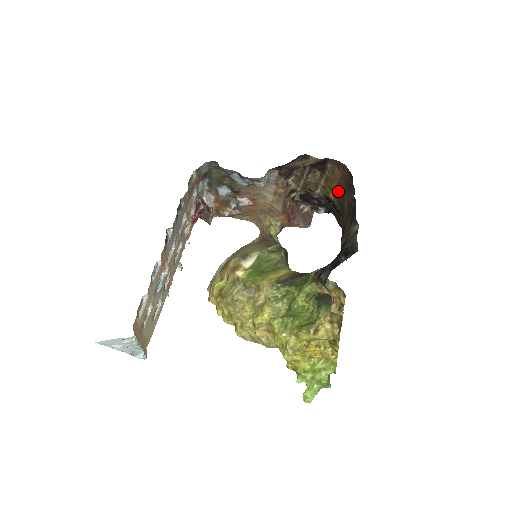
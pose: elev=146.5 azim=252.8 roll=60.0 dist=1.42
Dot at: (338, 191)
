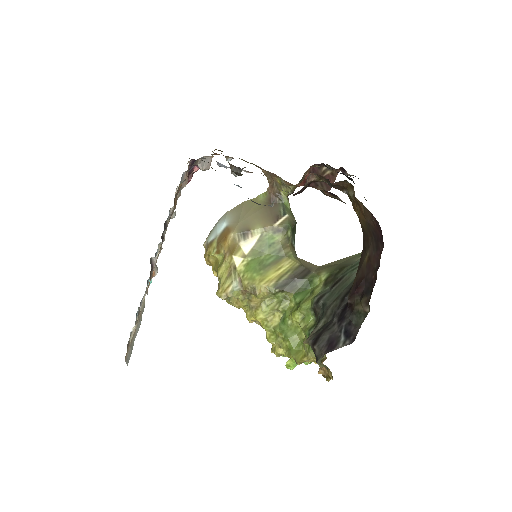
Dot at: (365, 226)
